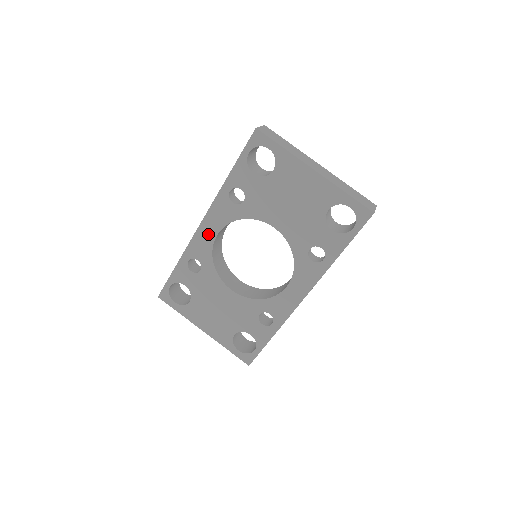
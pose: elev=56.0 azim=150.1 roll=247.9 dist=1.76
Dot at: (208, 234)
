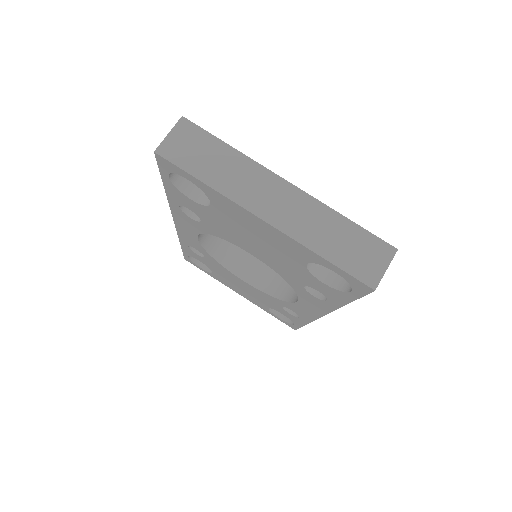
Dot at: (188, 234)
